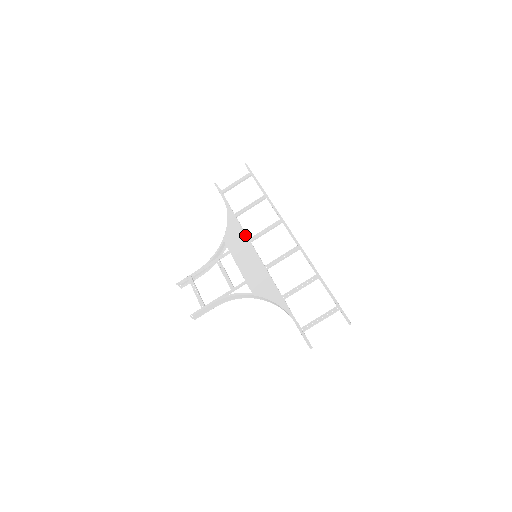
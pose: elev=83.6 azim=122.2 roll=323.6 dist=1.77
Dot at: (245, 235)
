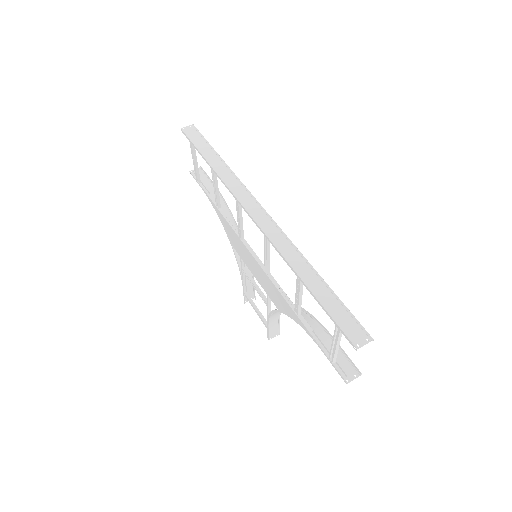
Dot at: (234, 233)
